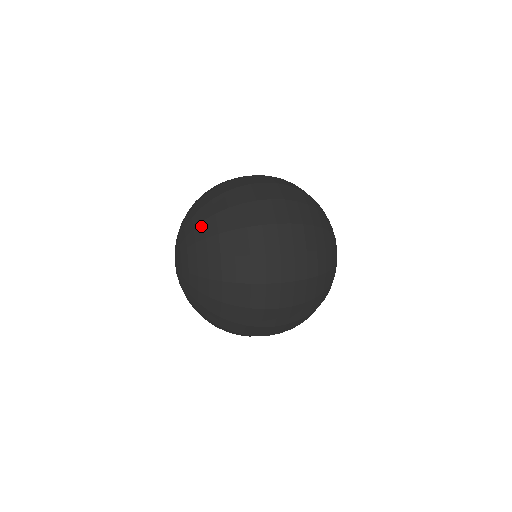
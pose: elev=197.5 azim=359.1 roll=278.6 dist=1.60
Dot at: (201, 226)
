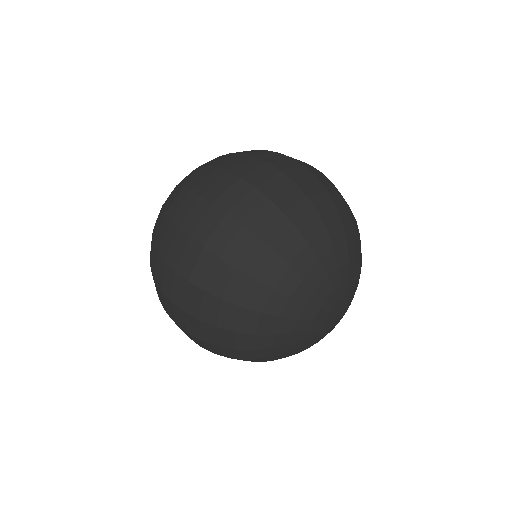
Dot at: occluded
